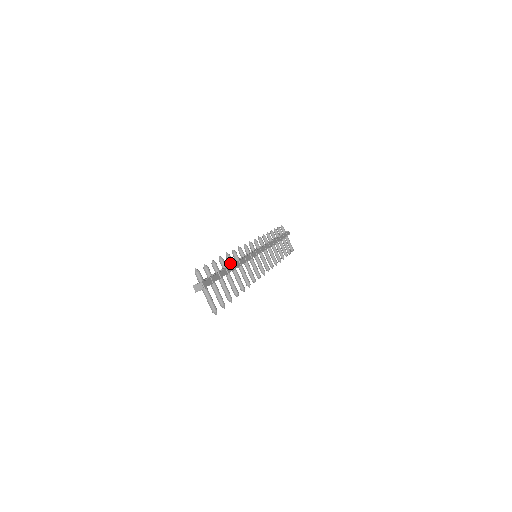
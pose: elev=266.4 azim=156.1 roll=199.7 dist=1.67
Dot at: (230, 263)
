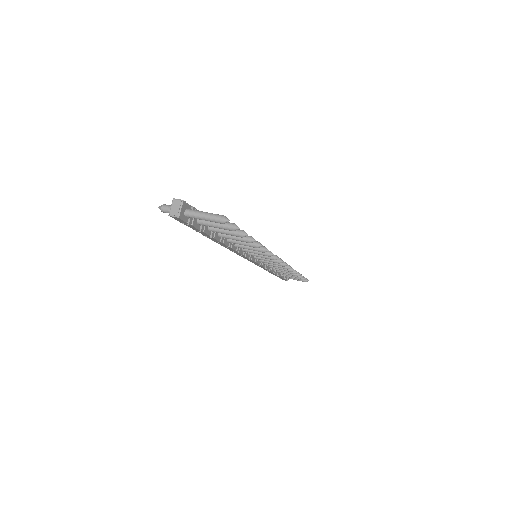
Dot at: occluded
